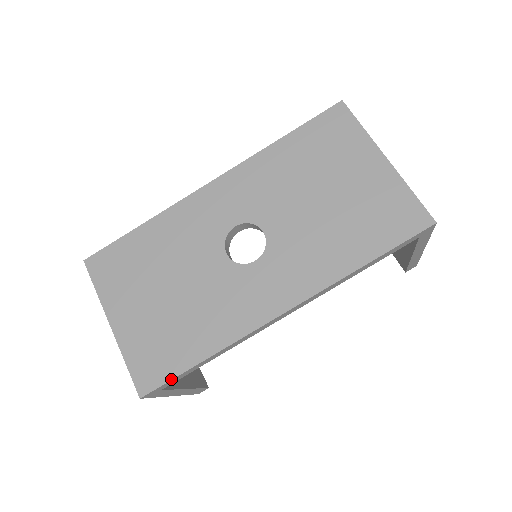
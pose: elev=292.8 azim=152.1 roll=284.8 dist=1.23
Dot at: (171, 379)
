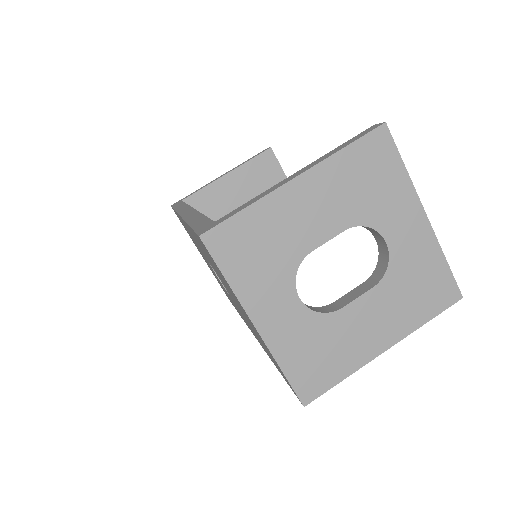
Dot at: occluded
